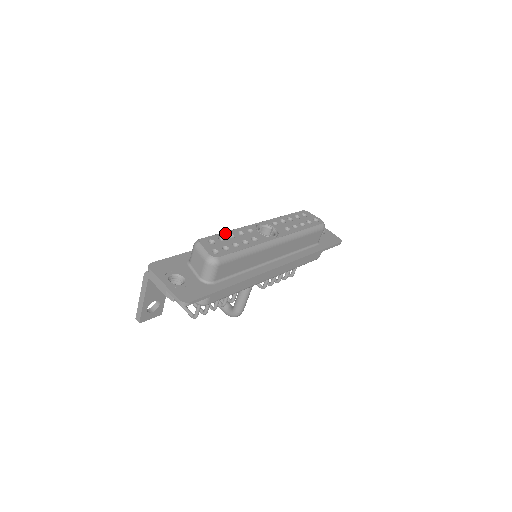
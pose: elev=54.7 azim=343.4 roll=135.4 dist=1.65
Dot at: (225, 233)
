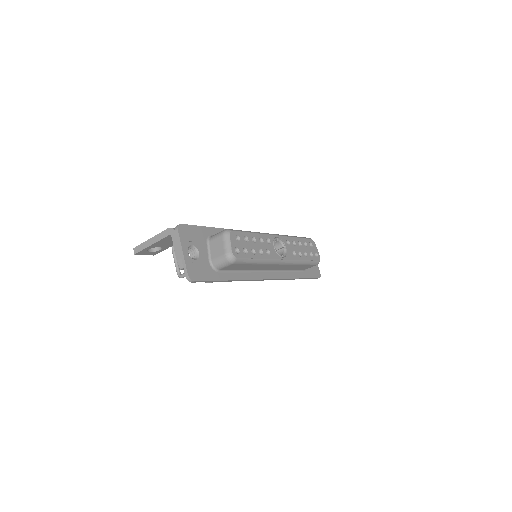
Dot at: (251, 234)
